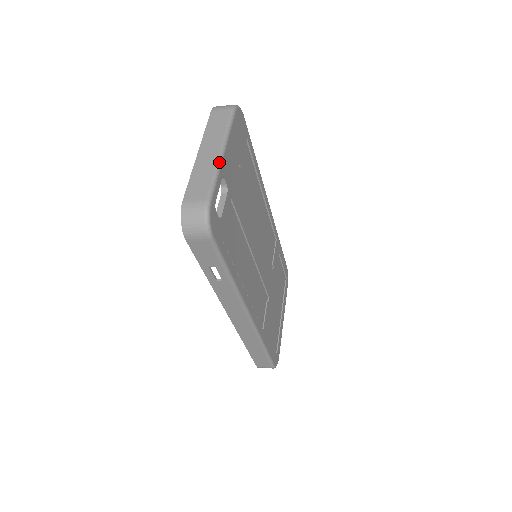
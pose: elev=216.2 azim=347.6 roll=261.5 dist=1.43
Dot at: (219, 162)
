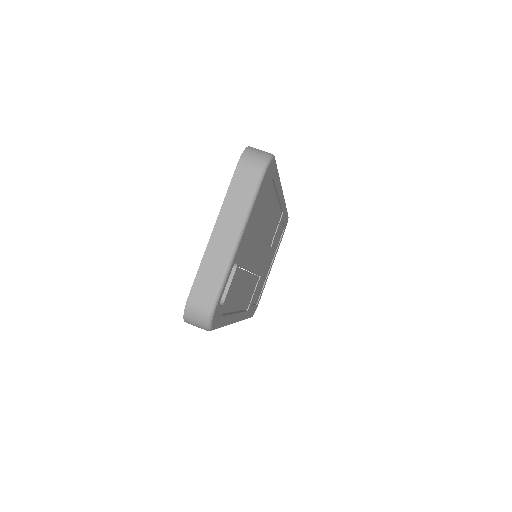
Dot at: (233, 255)
